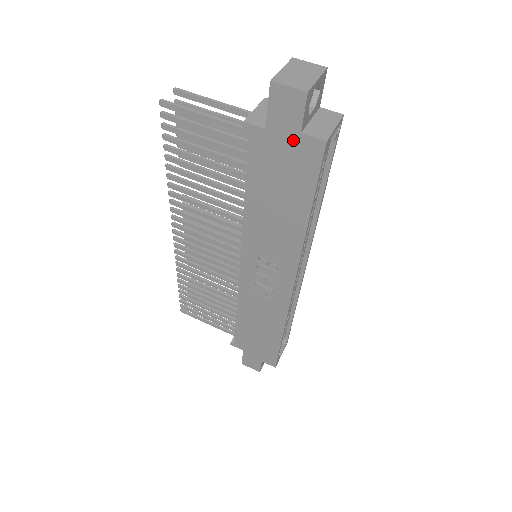
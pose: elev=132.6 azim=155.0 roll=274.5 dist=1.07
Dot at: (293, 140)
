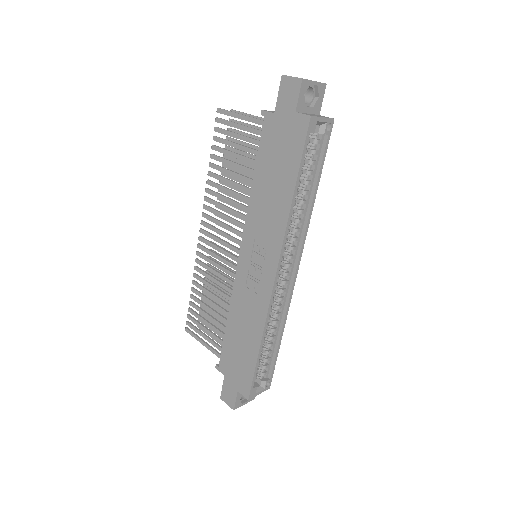
Dot at: (290, 119)
